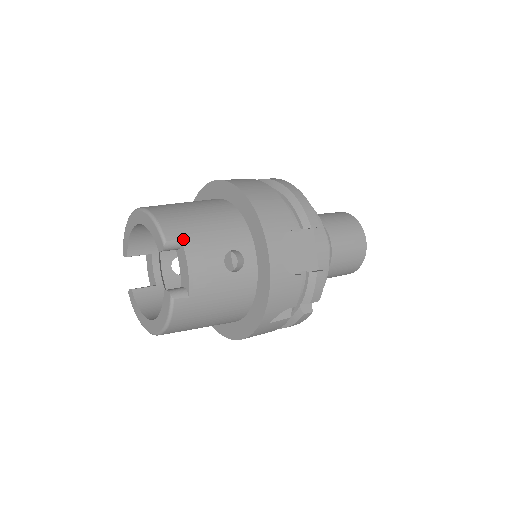
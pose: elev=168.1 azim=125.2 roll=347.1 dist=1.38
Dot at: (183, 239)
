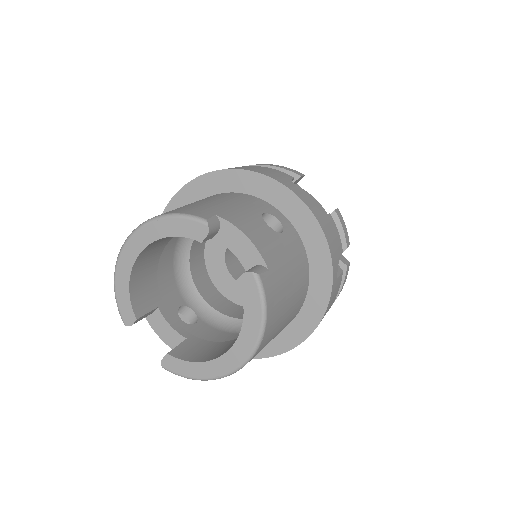
Dot at: (218, 215)
